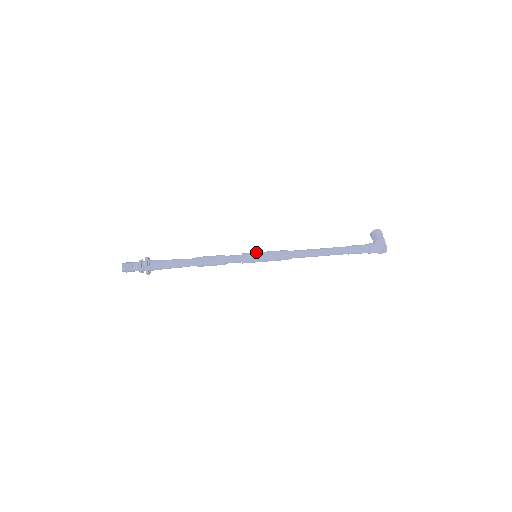
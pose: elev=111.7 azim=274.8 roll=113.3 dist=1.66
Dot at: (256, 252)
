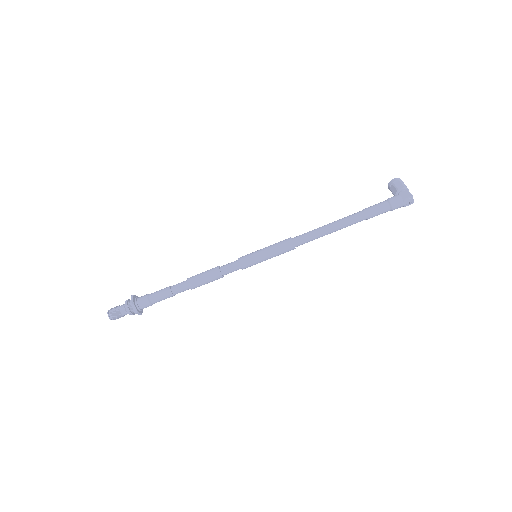
Dot at: occluded
